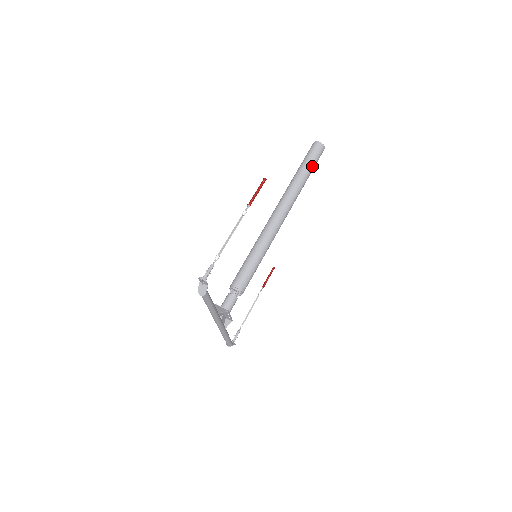
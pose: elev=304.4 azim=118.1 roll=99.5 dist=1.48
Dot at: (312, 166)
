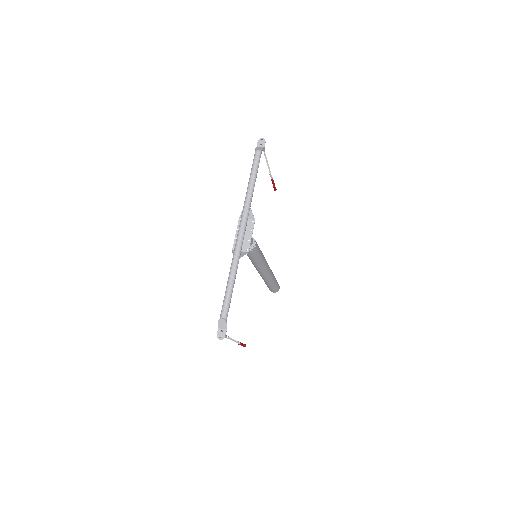
Dot at: (276, 280)
